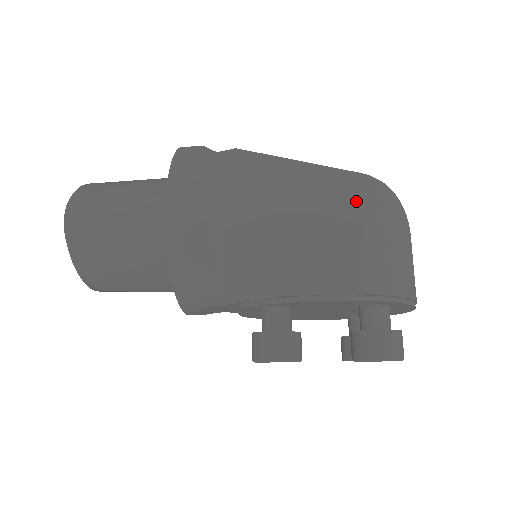
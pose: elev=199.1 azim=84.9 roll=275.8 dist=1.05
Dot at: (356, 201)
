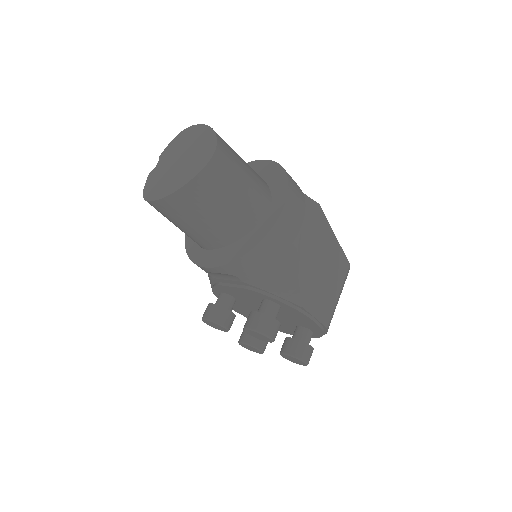
Dot at: (344, 277)
